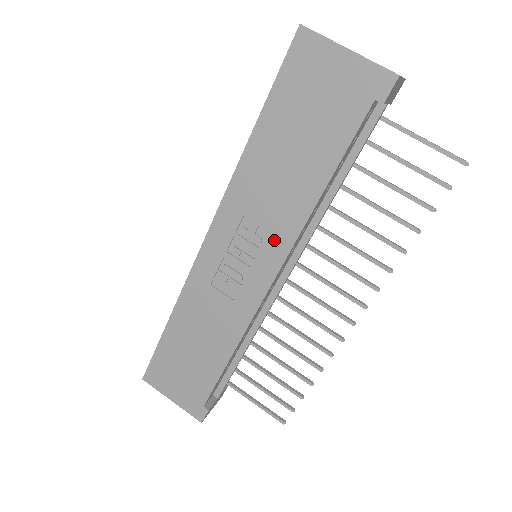
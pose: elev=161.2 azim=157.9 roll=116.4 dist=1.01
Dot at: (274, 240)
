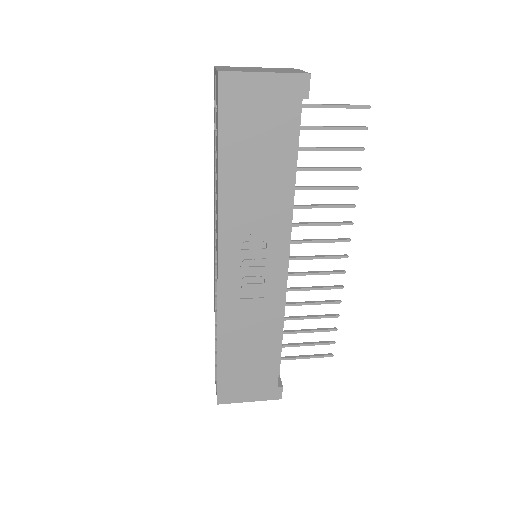
Dot at: (274, 236)
